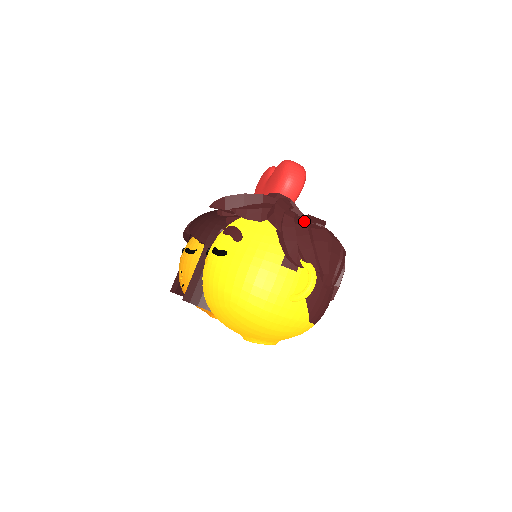
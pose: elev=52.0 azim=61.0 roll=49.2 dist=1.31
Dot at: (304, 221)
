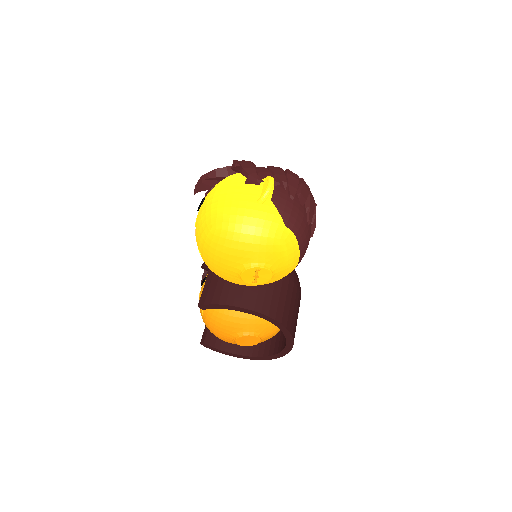
Dot at: occluded
